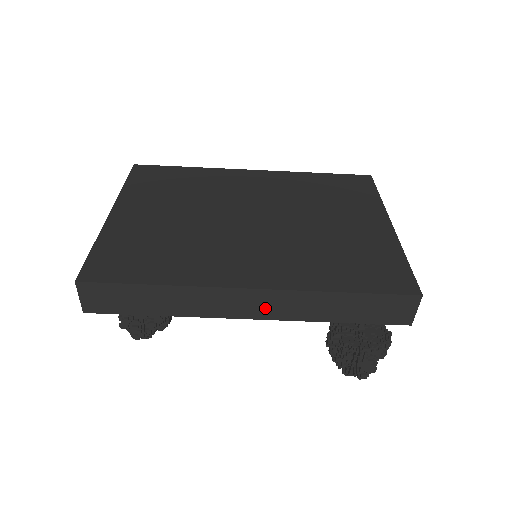
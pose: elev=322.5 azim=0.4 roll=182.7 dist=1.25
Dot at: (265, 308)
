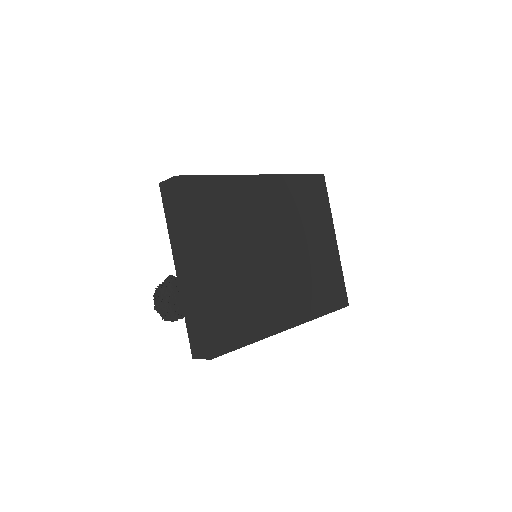
Dot at: occluded
